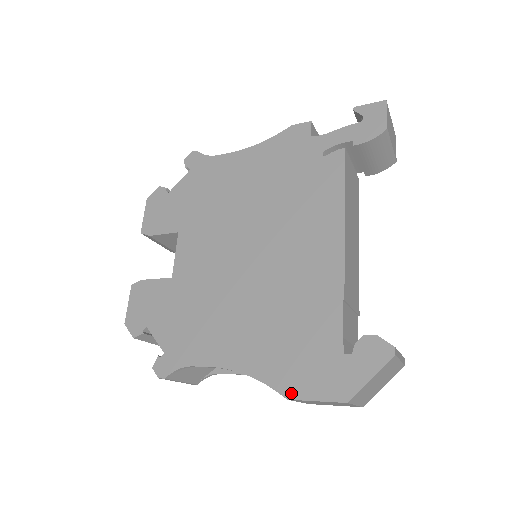
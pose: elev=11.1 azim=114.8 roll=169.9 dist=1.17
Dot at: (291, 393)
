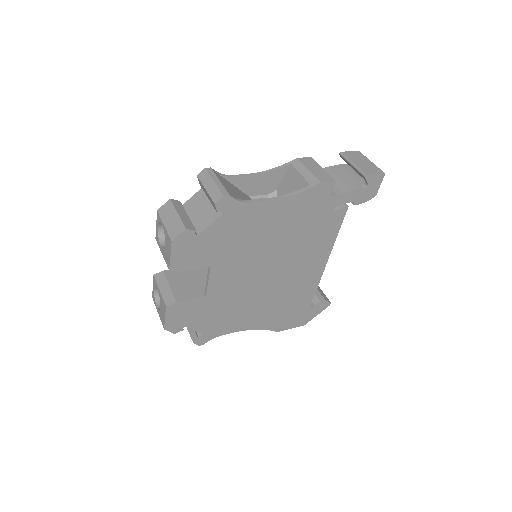
Dot at: (280, 330)
